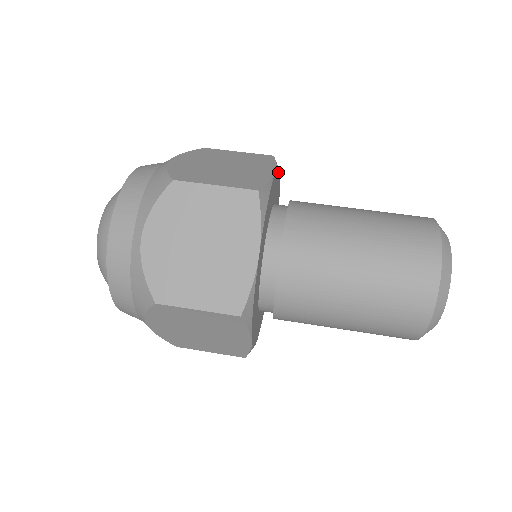
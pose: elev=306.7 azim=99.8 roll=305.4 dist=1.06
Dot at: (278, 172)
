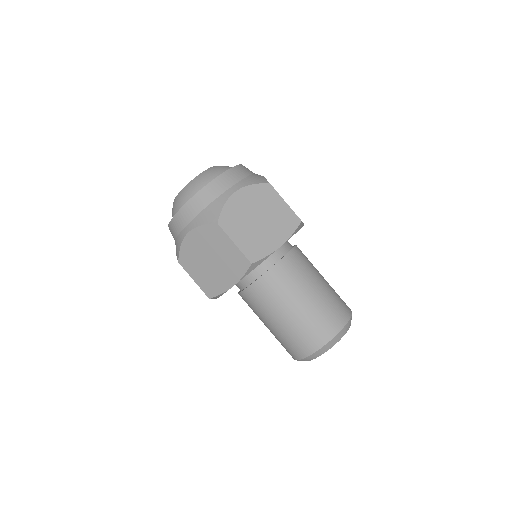
Dot at: occluded
